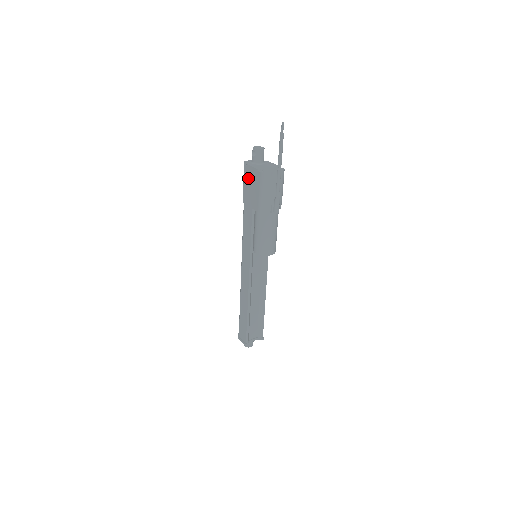
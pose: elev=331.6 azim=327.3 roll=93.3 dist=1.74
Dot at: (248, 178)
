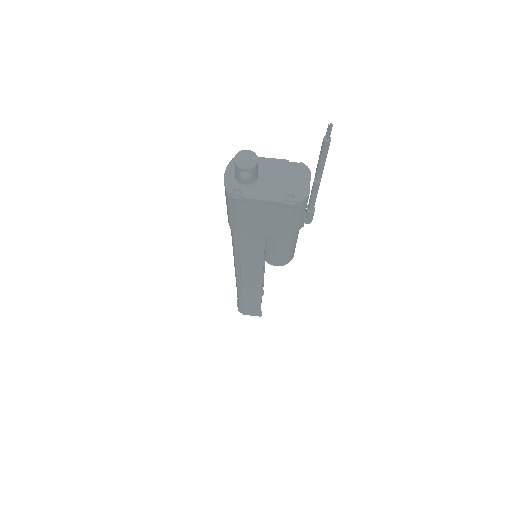
Dot at: (252, 212)
